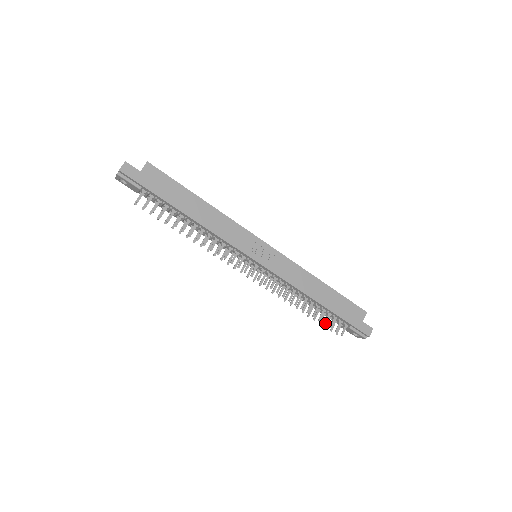
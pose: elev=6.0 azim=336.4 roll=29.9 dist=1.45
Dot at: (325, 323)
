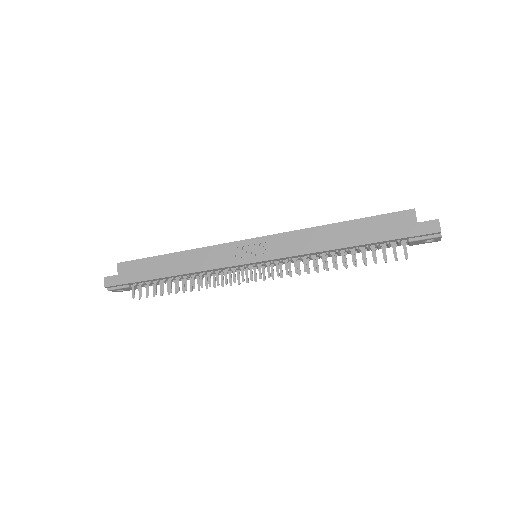
Dot at: (374, 260)
